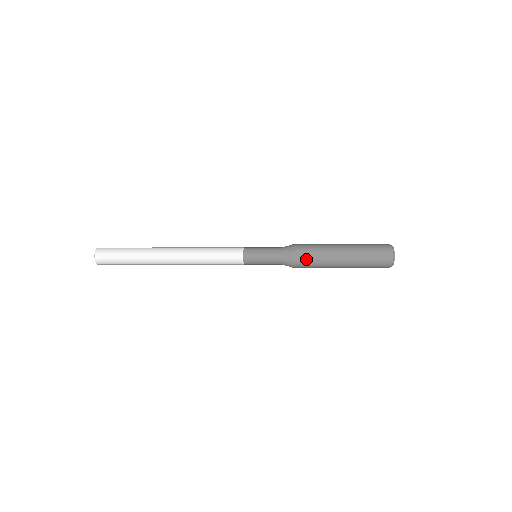
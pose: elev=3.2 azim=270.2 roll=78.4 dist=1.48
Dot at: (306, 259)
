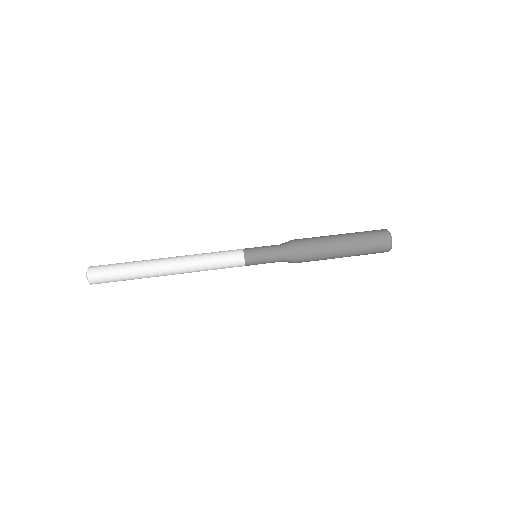
Dot at: (307, 257)
